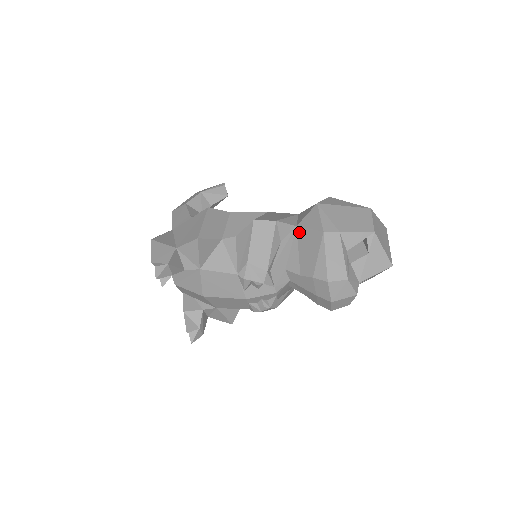
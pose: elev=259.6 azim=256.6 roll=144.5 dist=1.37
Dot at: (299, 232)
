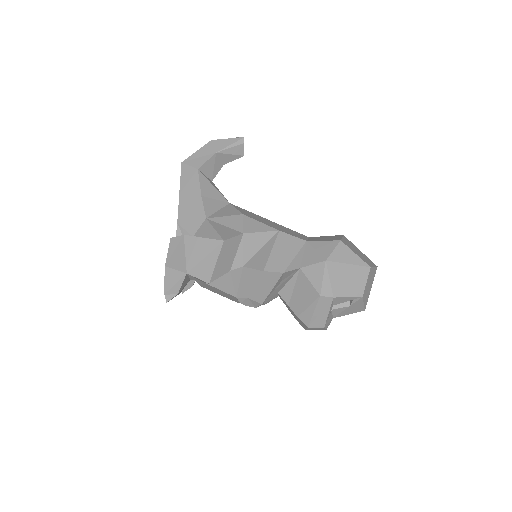
Dot at: (300, 275)
